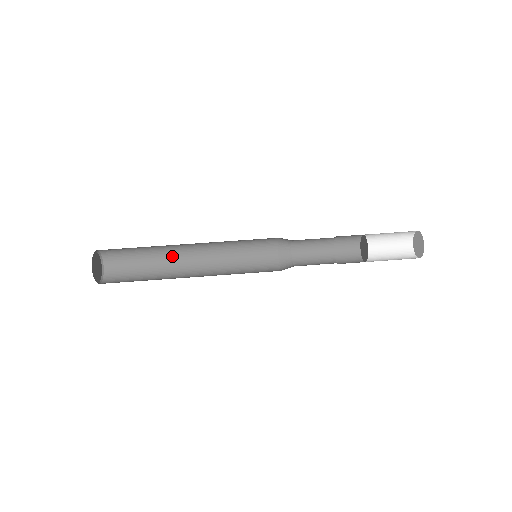
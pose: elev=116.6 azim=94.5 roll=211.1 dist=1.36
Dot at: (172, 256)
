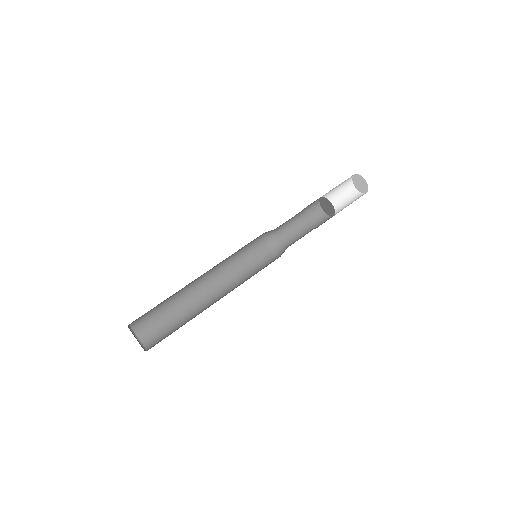
Dot at: (192, 300)
